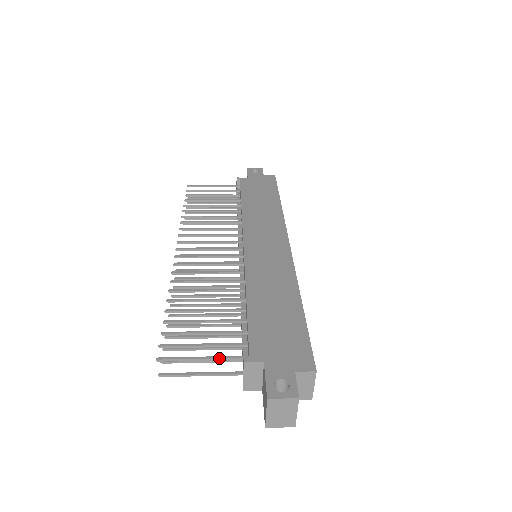
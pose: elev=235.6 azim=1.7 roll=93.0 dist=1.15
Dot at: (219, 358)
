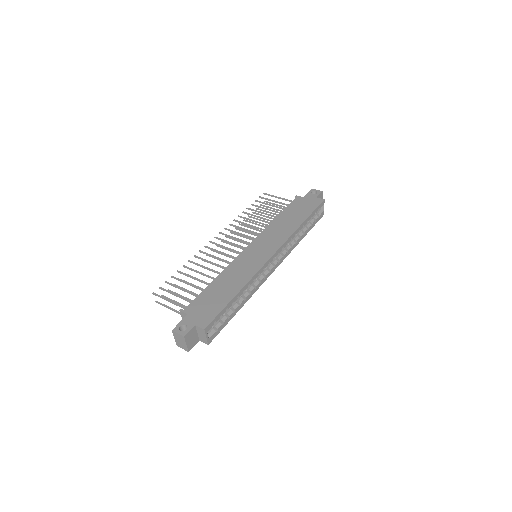
Dot at: (176, 304)
